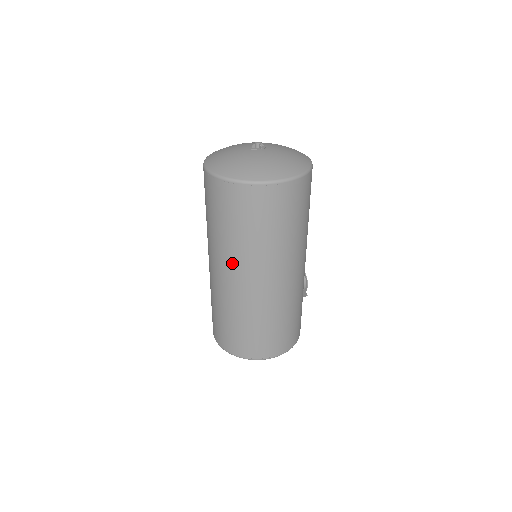
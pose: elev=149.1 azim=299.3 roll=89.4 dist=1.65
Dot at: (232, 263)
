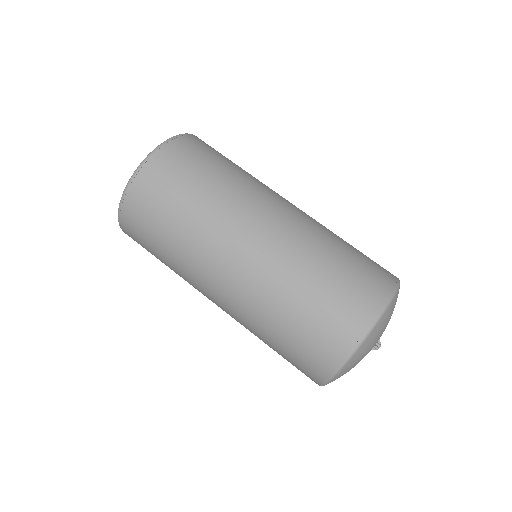
Dot at: (242, 211)
